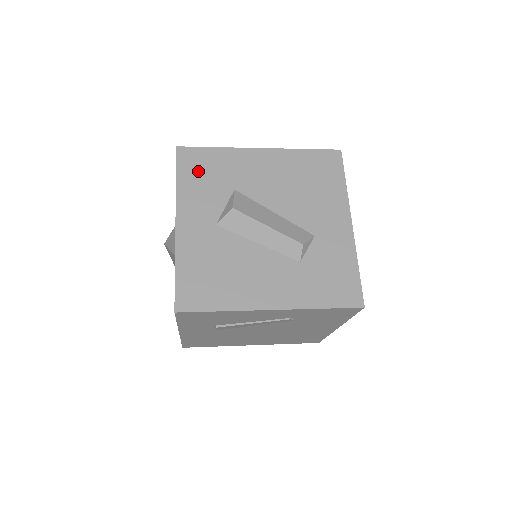
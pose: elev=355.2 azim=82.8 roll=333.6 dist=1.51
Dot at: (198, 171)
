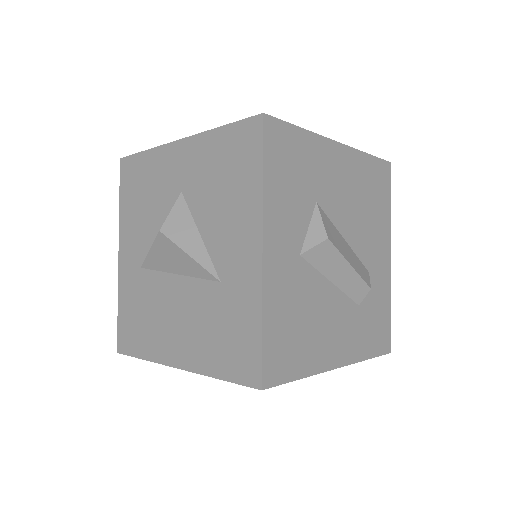
Dot at: (285, 164)
